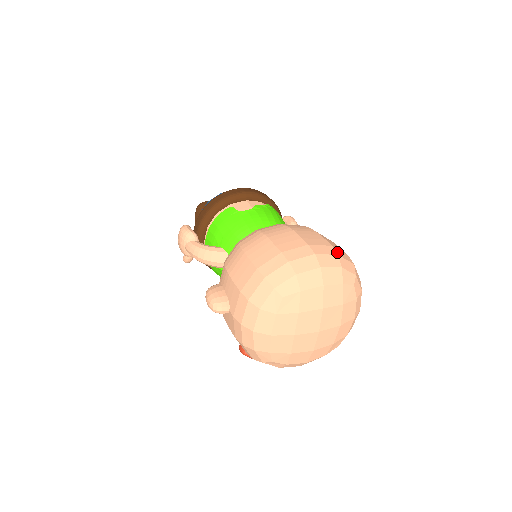
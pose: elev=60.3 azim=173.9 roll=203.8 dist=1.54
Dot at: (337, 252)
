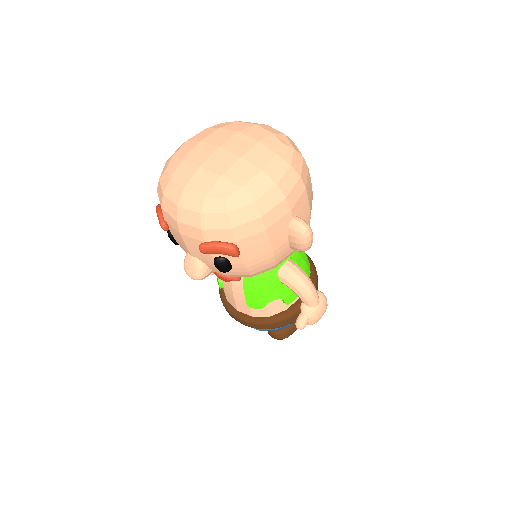
Dot at: occluded
